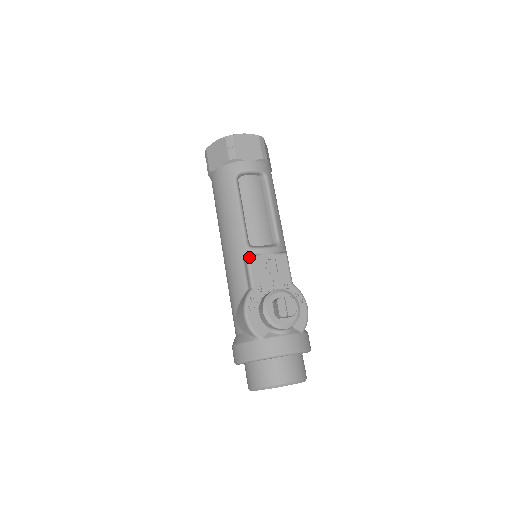
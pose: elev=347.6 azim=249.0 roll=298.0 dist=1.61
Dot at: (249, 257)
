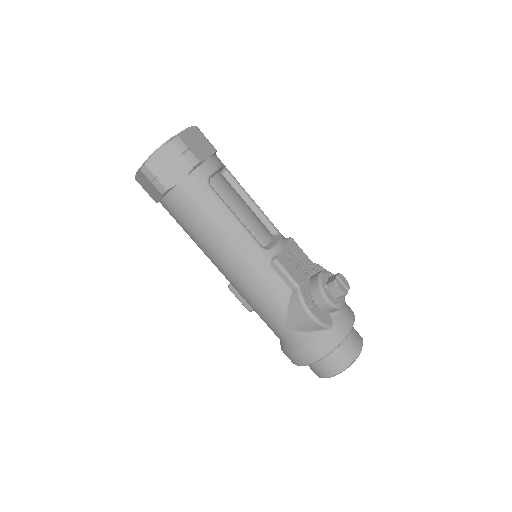
Dot at: (278, 260)
